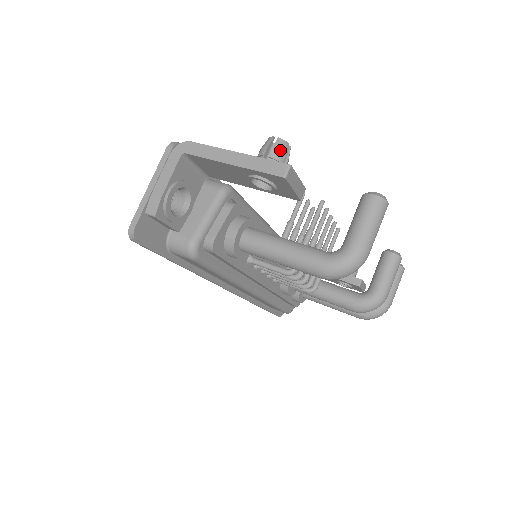
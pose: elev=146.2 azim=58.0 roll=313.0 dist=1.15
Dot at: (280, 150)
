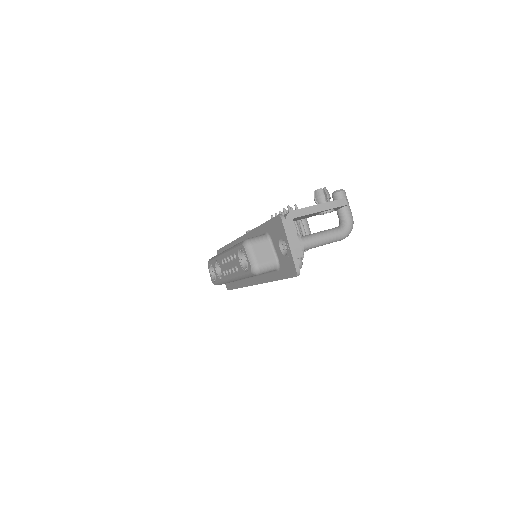
Dot at: occluded
